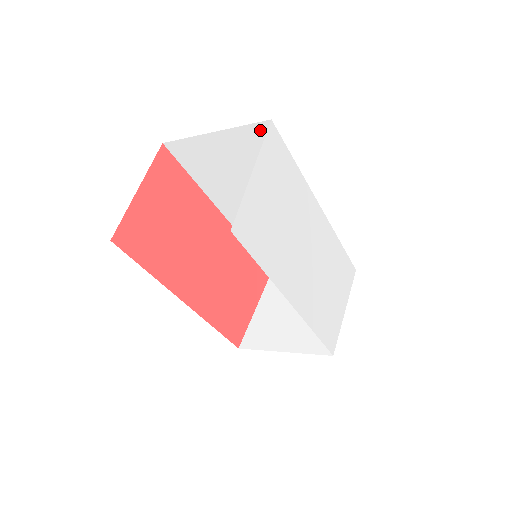
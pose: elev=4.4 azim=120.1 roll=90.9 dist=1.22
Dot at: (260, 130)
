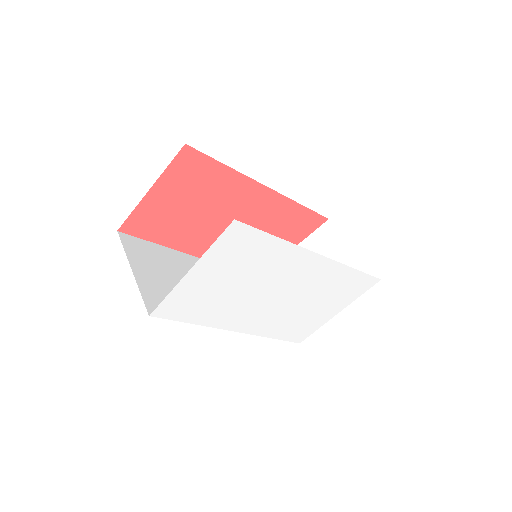
Dot at: occluded
